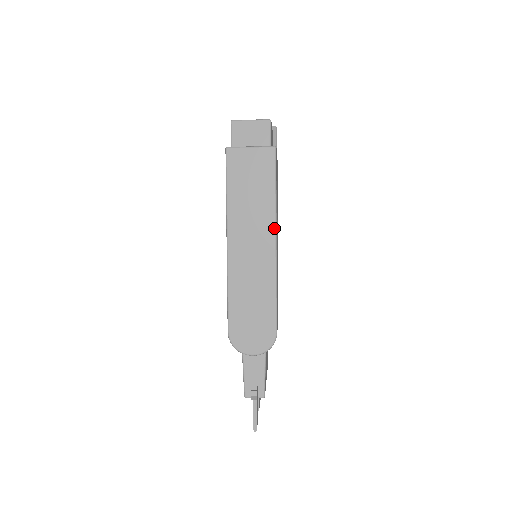
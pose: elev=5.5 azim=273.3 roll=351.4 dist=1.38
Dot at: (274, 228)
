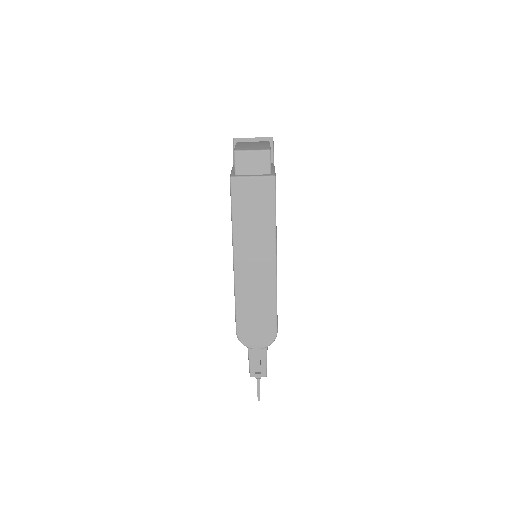
Dot at: (274, 247)
